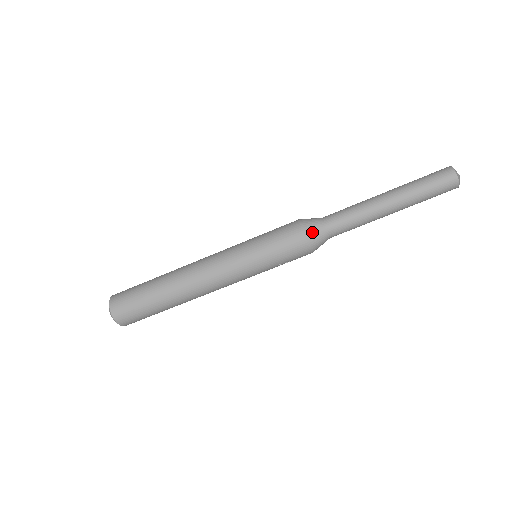
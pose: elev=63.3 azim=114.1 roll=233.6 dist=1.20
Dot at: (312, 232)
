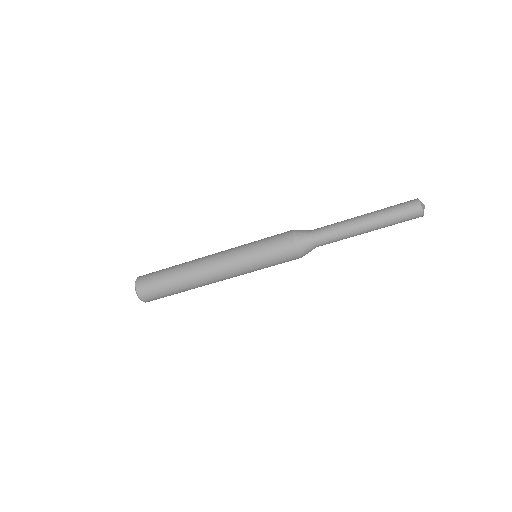
Dot at: (305, 251)
